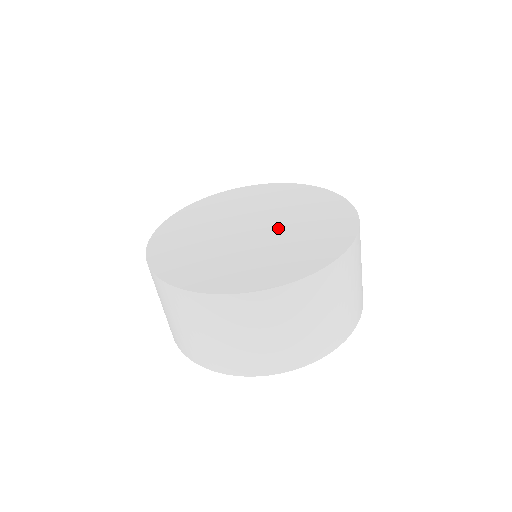
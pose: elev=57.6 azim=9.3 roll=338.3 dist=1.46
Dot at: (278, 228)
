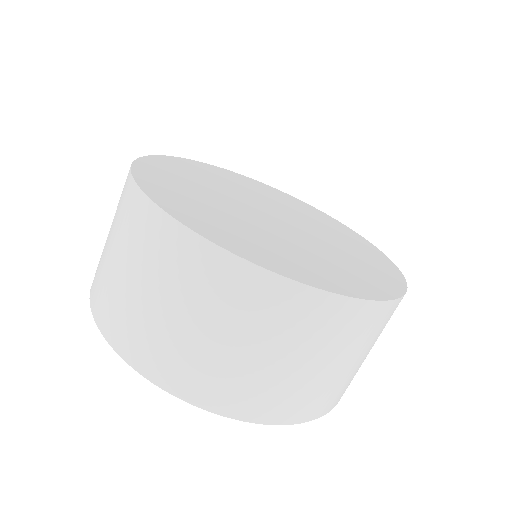
Dot at: (304, 236)
